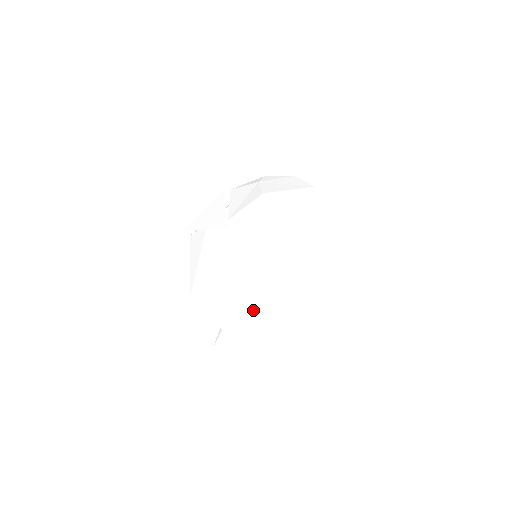
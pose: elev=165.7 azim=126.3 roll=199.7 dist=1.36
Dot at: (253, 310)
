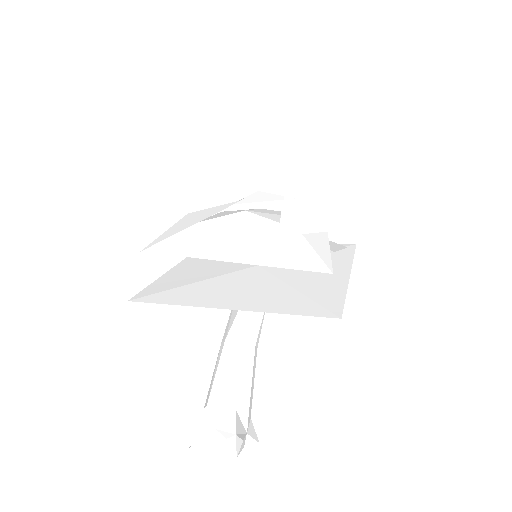
Dot at: (309, 262)
